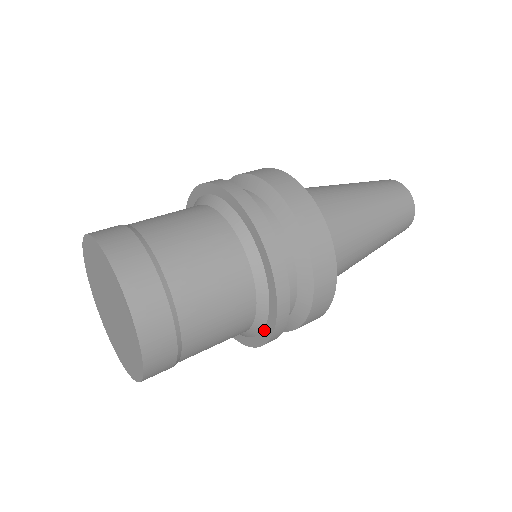
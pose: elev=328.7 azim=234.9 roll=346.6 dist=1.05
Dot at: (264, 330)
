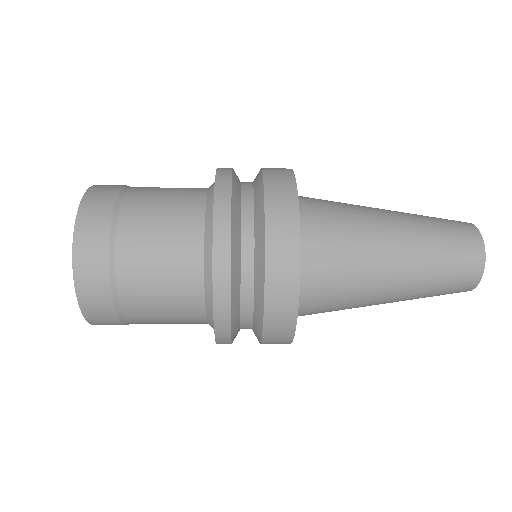
Dot at: occluded
